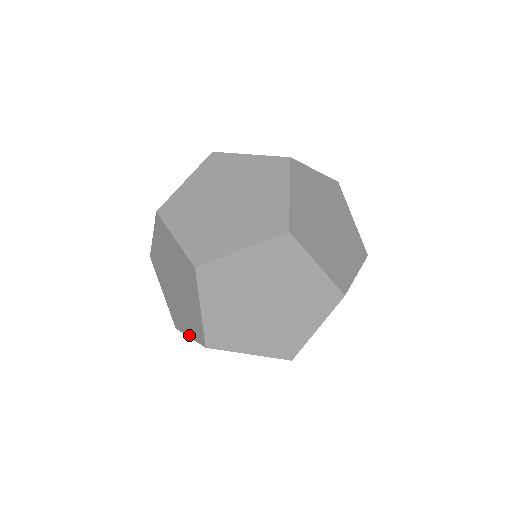
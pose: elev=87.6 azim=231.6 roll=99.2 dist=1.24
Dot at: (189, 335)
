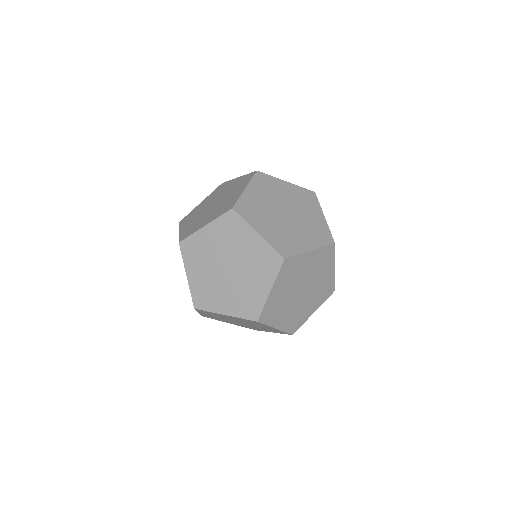
Dot at: occluded
